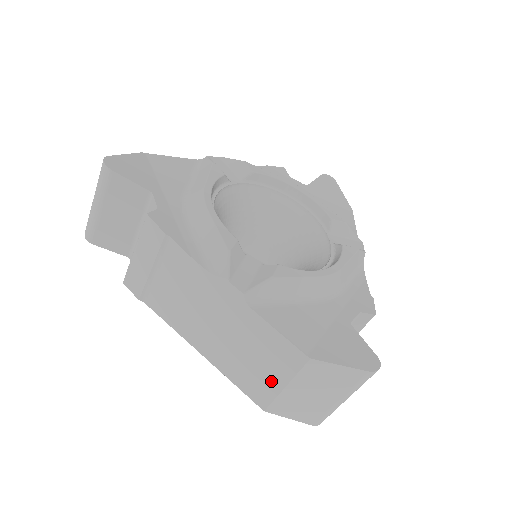
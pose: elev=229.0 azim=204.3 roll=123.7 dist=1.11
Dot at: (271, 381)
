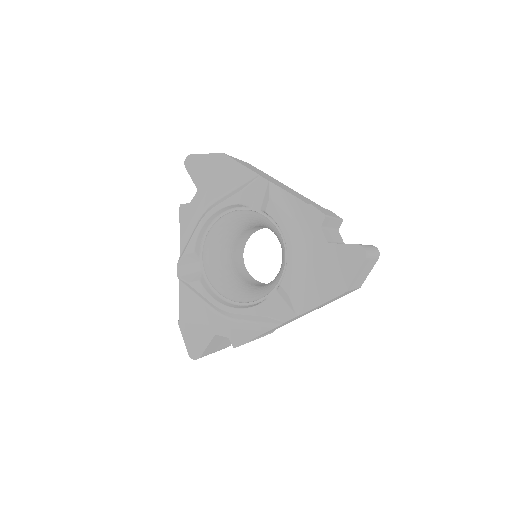
Dot at: occluded
